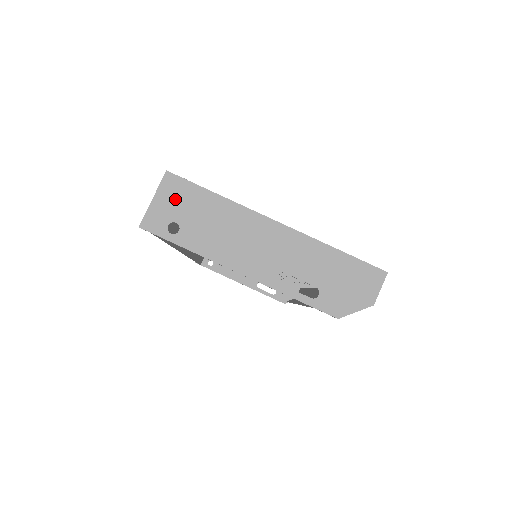
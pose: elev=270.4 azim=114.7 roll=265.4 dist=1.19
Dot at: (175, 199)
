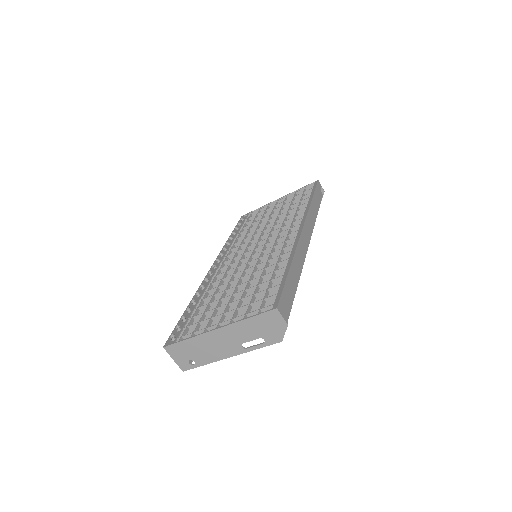
Dot at: (178, 354)
